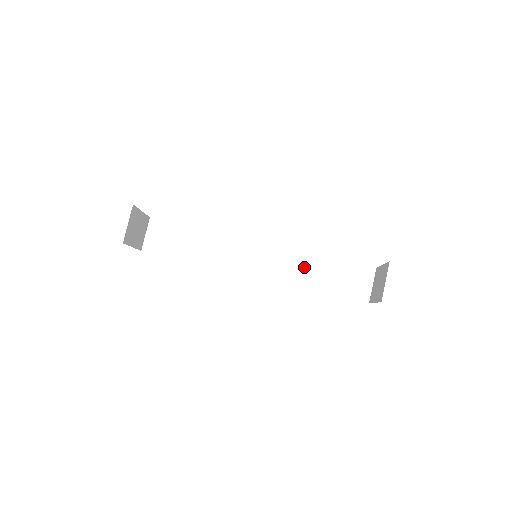
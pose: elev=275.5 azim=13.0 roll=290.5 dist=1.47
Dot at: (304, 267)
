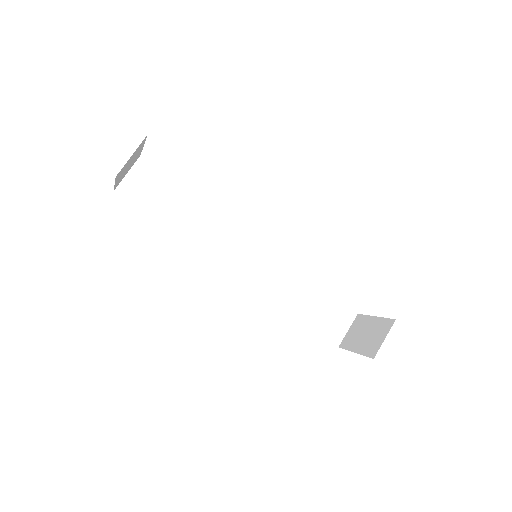
Dot at: (290, 285)
